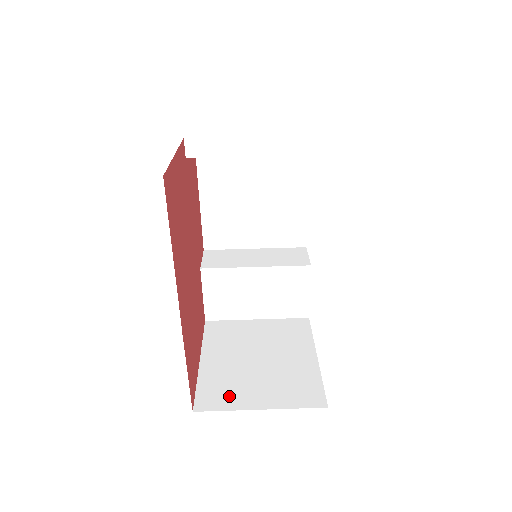
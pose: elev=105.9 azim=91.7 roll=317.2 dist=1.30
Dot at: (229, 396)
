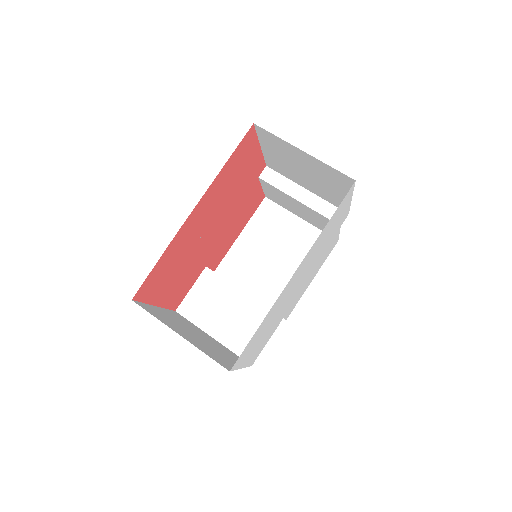
Dot at: (162, 319)
